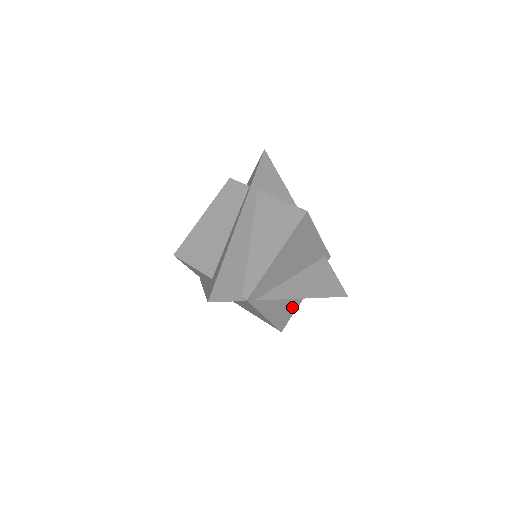
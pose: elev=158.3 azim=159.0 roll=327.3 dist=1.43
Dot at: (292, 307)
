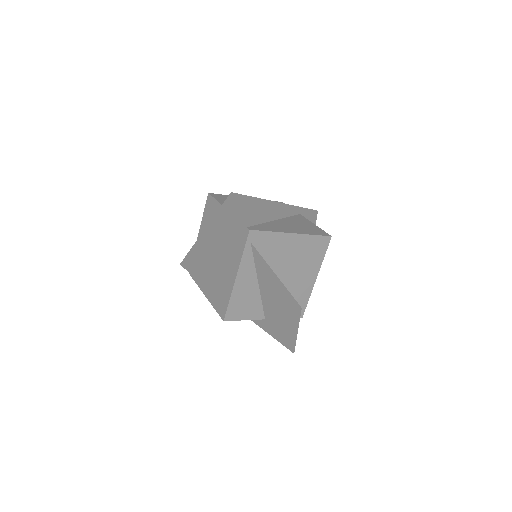
Dot at: (250, 310)
